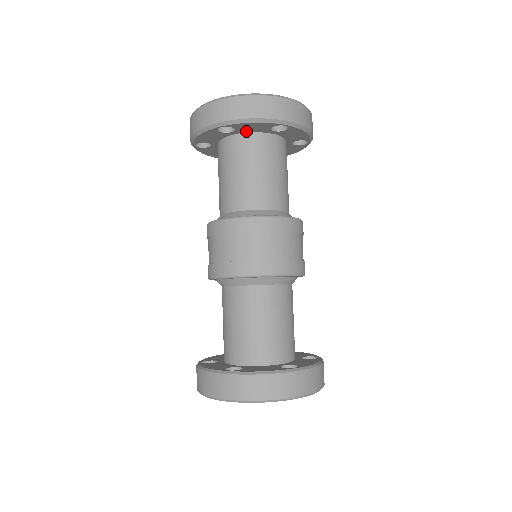
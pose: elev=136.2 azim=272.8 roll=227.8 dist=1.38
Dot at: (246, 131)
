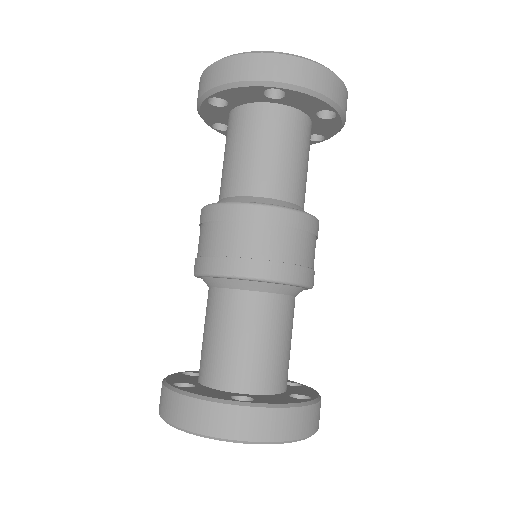
Dot at: (290, 104)
